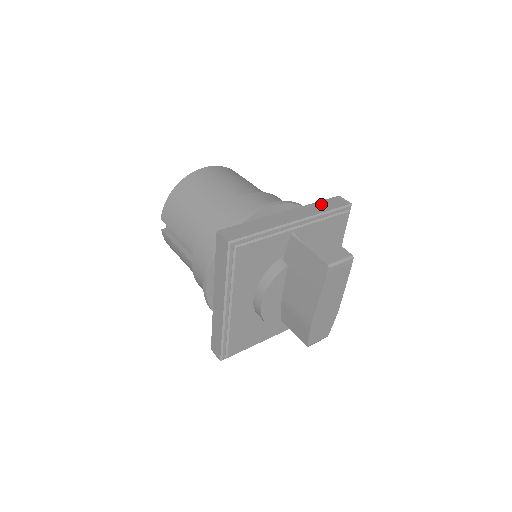
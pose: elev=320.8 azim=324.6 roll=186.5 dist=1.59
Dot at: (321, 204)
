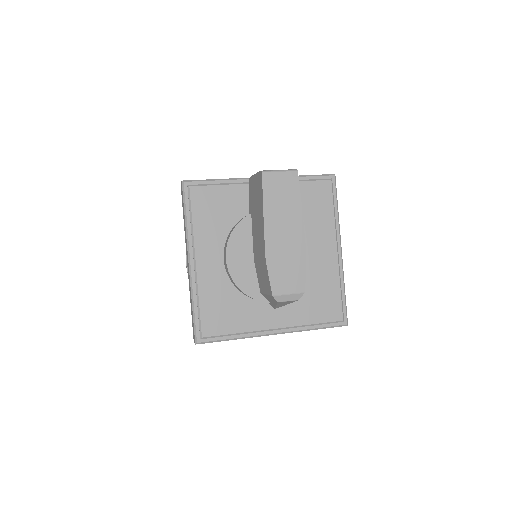
Dot at: occluded
